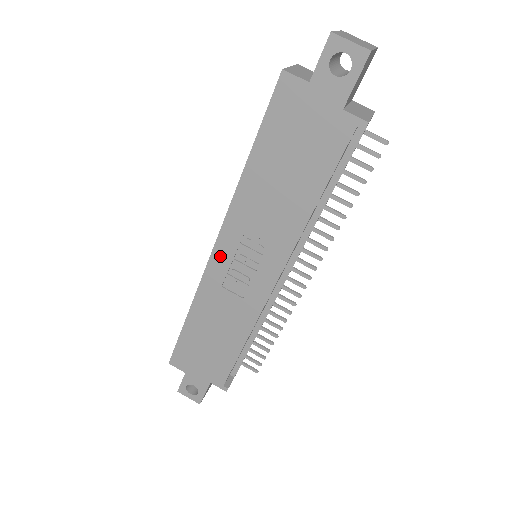
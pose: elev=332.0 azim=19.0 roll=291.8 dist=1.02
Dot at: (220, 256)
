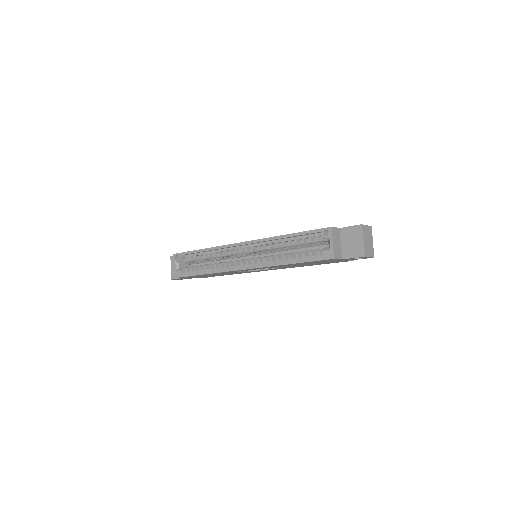
Dot at: occluded
